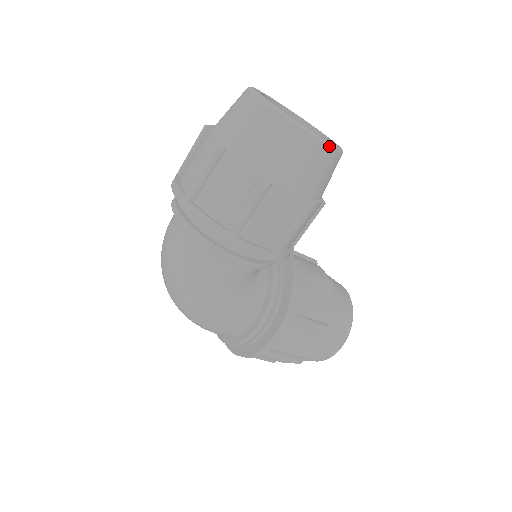
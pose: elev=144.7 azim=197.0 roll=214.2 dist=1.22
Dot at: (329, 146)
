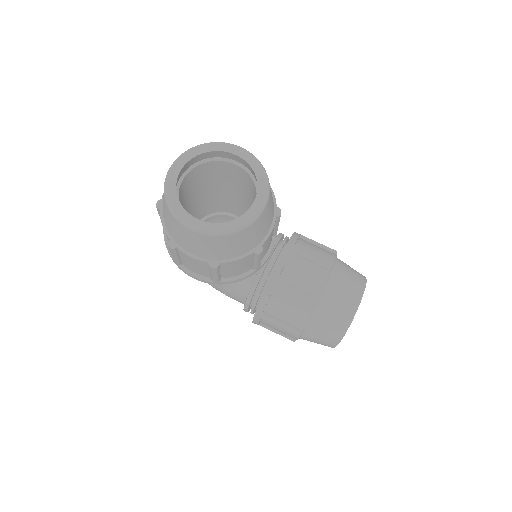
Dot at: (205, 234)
